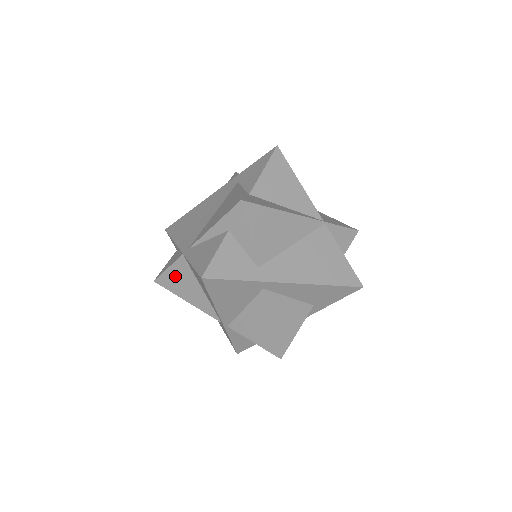
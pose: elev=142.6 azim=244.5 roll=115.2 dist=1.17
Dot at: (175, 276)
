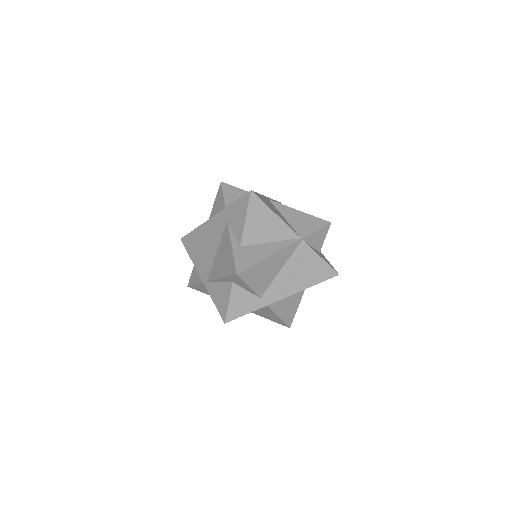
Dot at: (202, 288)
